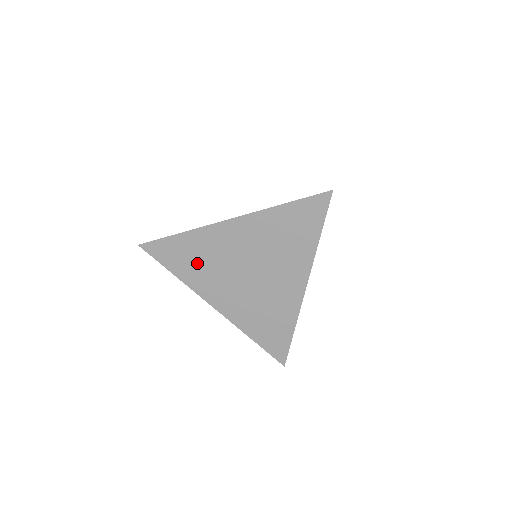
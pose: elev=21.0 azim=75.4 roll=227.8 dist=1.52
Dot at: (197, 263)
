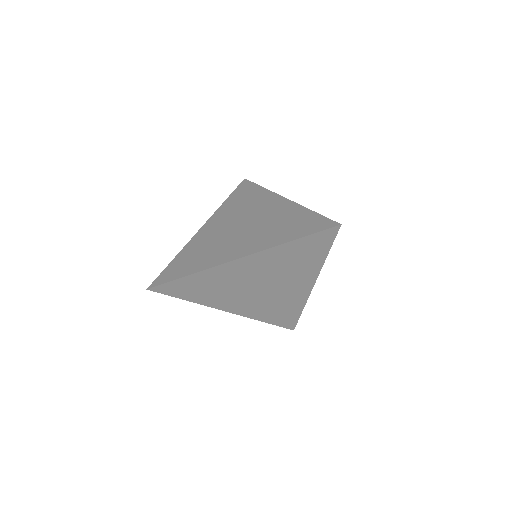
Dot at: (209, 290)
